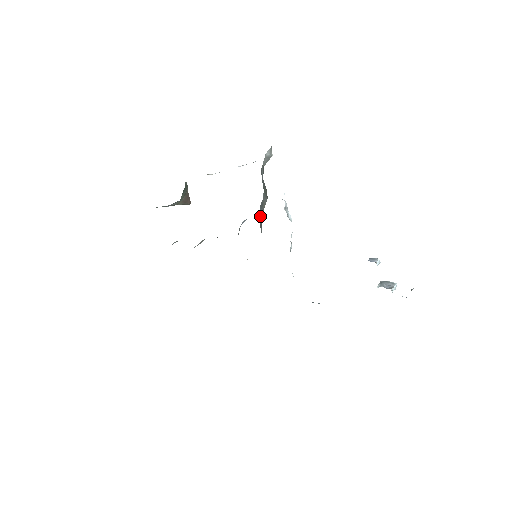
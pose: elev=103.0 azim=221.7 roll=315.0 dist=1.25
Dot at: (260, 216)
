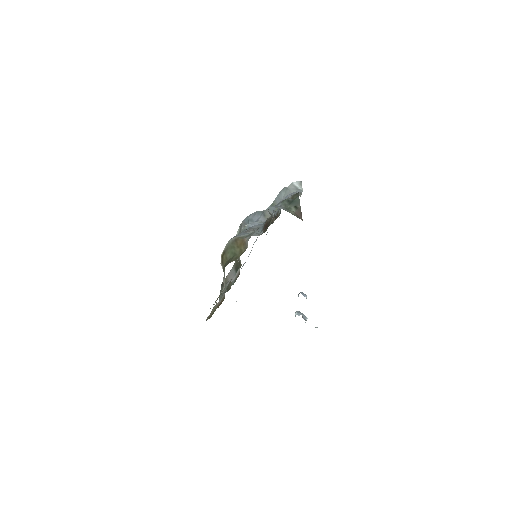
Dot at: (253, 219)
